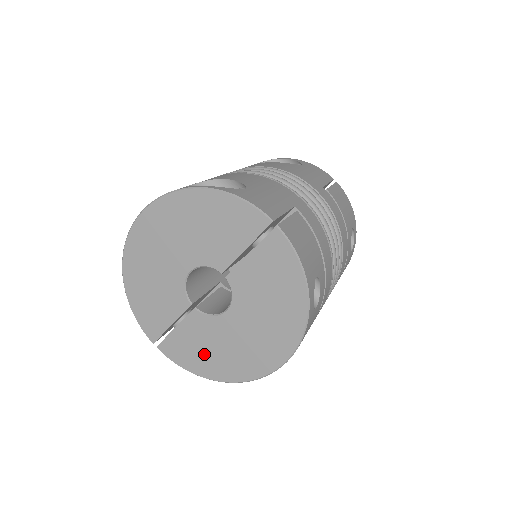
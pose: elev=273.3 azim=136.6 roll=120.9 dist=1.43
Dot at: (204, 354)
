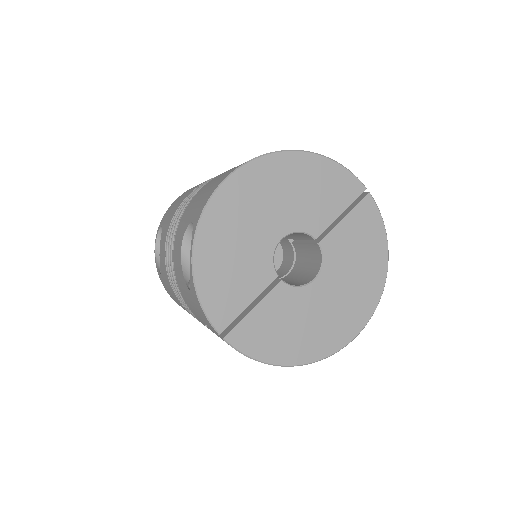
Dot at: (284, 335)
